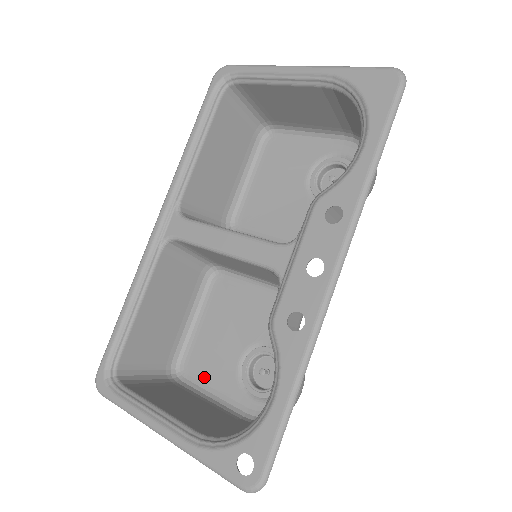
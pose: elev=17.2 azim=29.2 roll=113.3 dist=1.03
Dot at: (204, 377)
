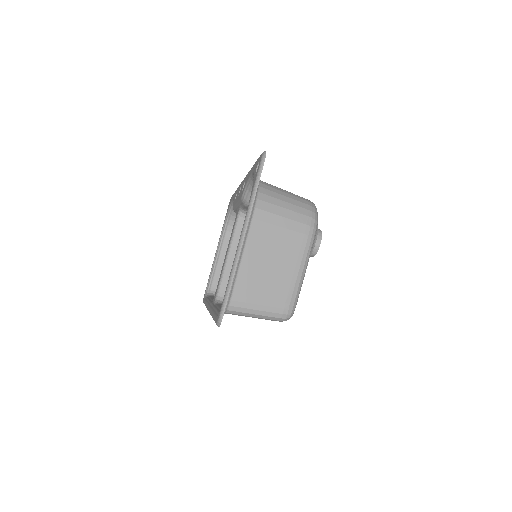
Dot at: occluded
